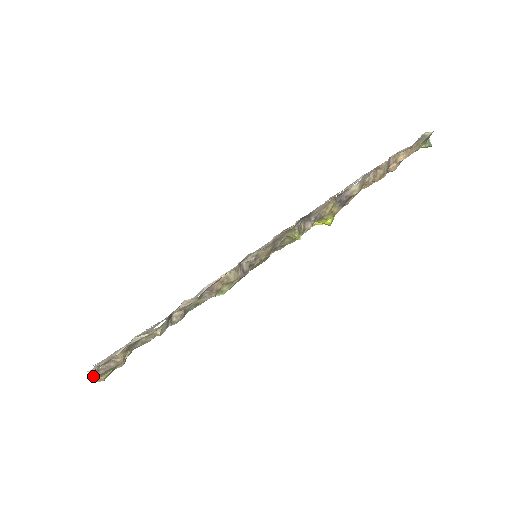
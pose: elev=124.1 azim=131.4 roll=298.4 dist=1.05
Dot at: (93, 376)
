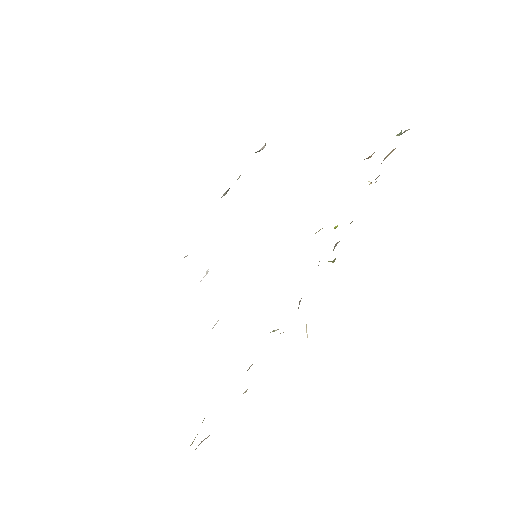
Dot at: occluded
